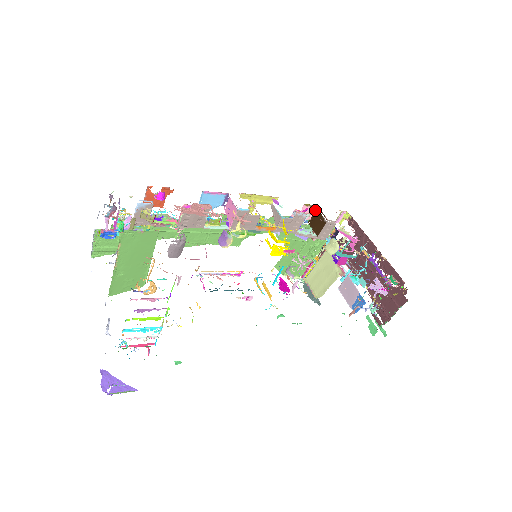
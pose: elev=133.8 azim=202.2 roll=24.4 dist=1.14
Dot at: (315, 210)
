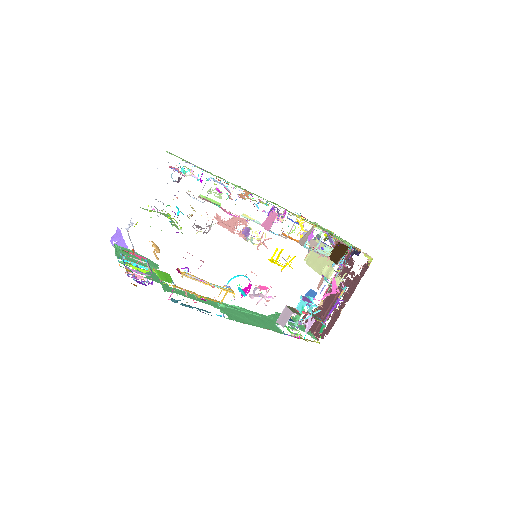
Dot at: (347, 246)
